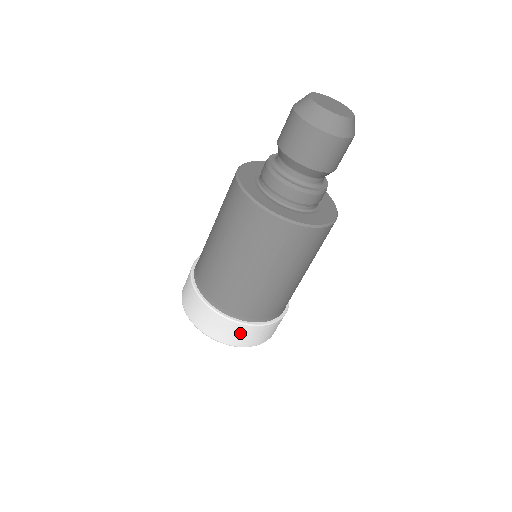
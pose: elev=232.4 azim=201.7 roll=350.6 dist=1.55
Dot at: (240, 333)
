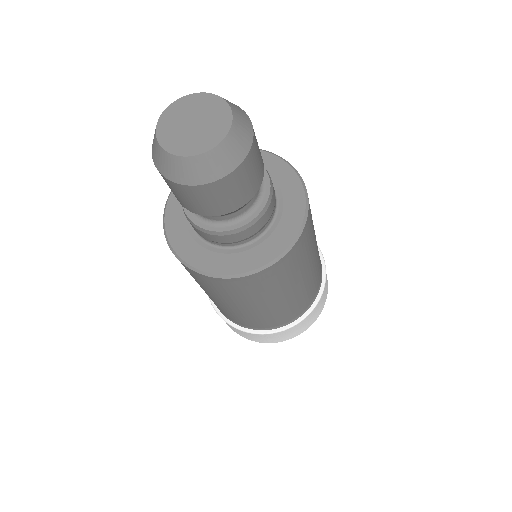
Dot at: (297, 329)
